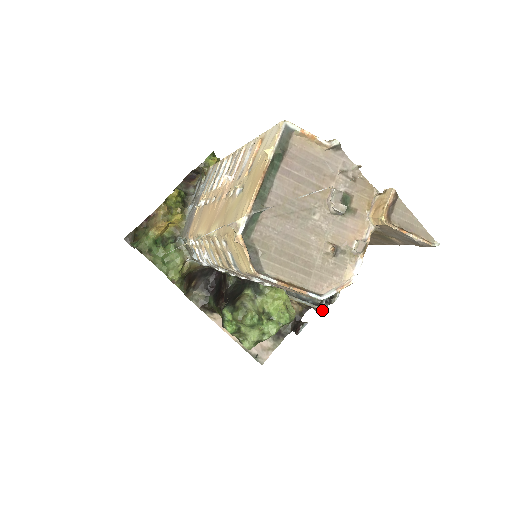
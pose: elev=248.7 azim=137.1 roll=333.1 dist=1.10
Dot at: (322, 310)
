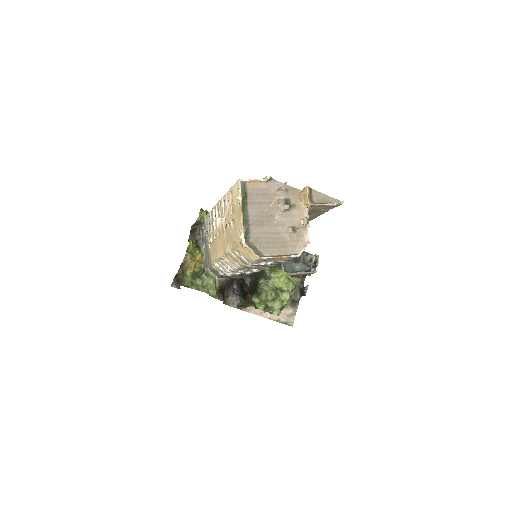
Dot at: (313, 273)
